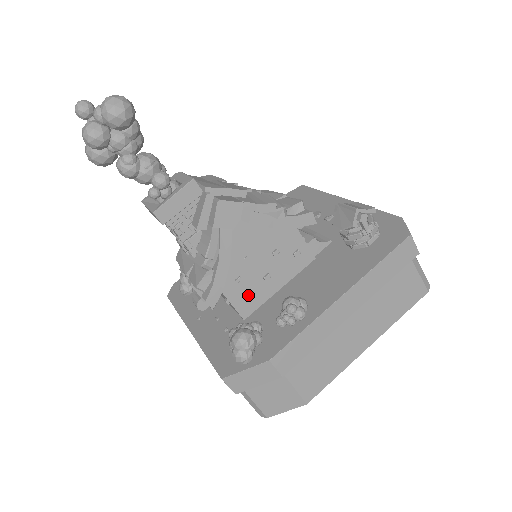
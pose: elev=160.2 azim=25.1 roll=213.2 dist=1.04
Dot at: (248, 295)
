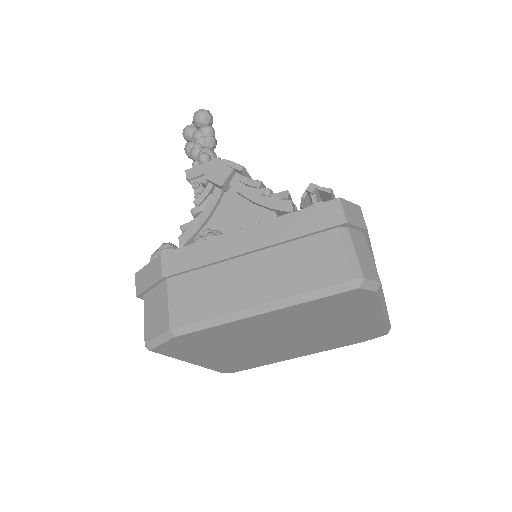
Dot at: occluded
